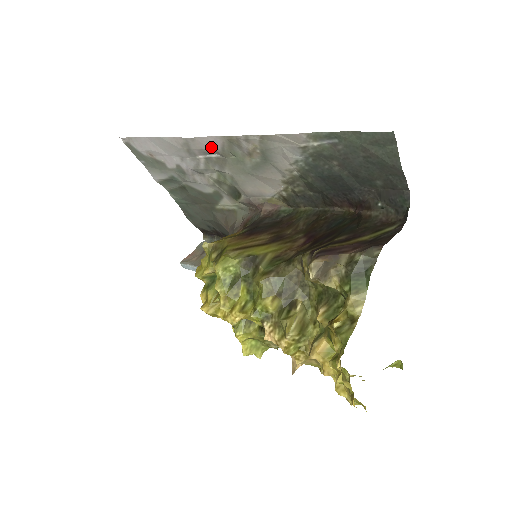
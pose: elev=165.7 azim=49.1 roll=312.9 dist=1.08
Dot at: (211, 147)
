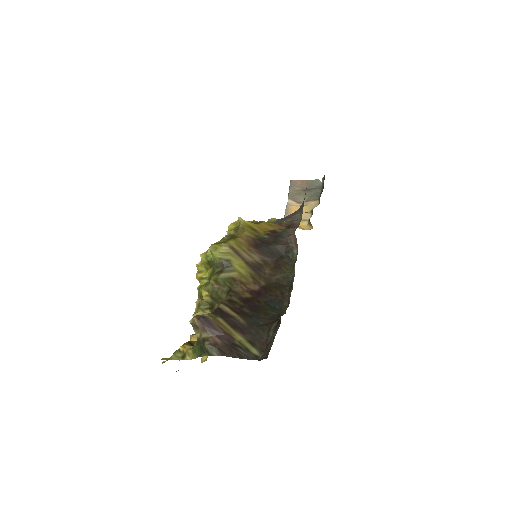
Dot at: occluded
